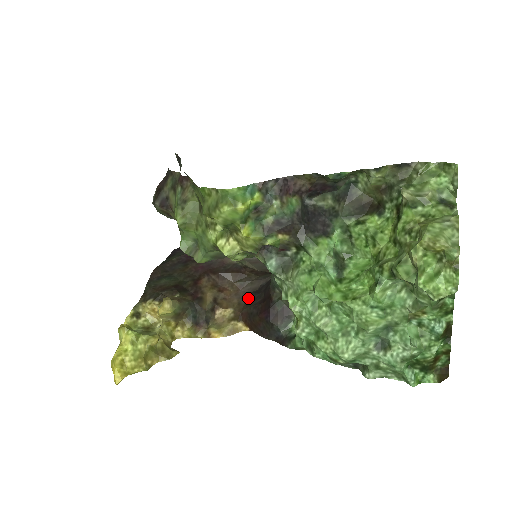
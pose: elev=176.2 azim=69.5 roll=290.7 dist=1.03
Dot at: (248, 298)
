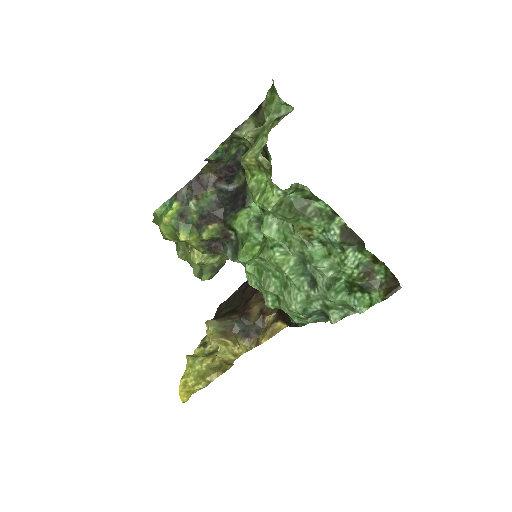
Dot at: occluded
